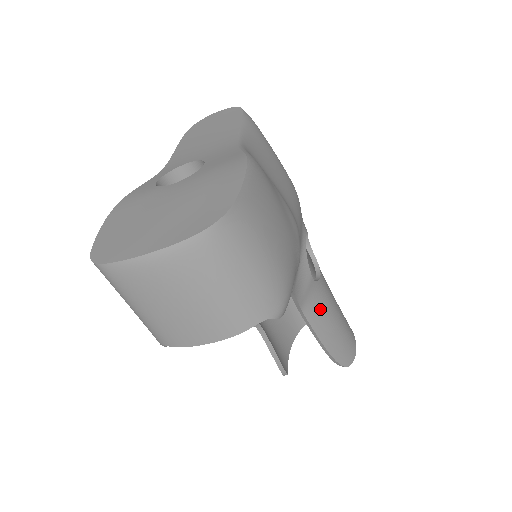
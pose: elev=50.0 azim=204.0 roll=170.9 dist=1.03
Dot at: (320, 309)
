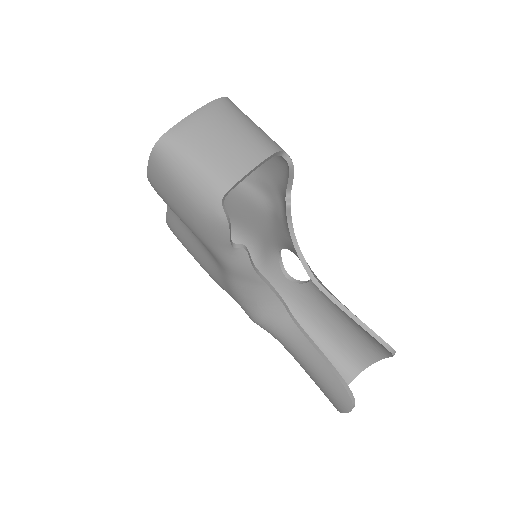
Dot at: occluded
